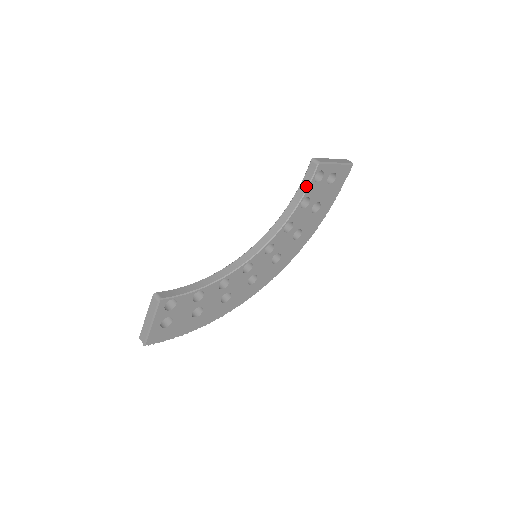
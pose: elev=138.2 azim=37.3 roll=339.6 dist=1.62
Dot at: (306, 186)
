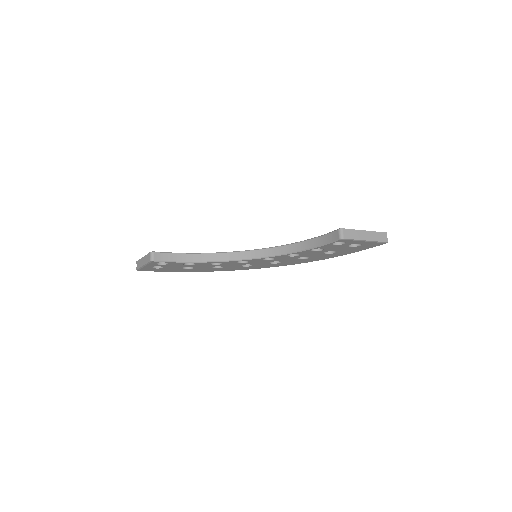
Dot at: (322, 243)
